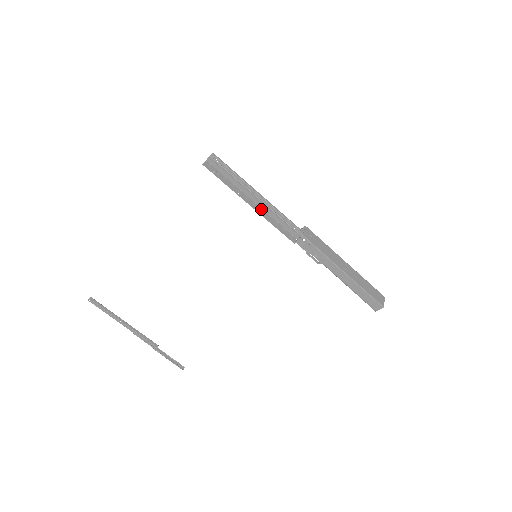
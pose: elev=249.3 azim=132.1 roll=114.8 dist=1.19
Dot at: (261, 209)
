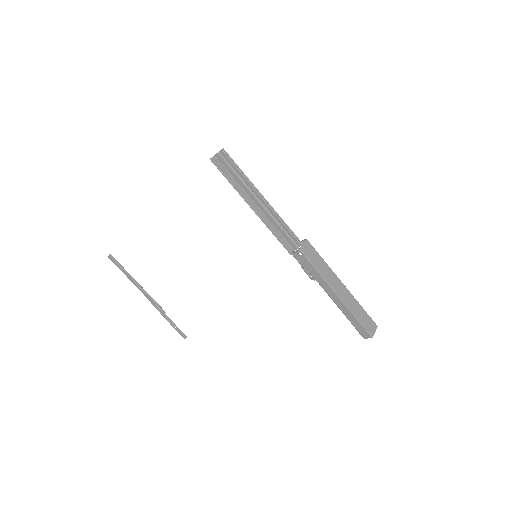
Dot at: (263, 214)
